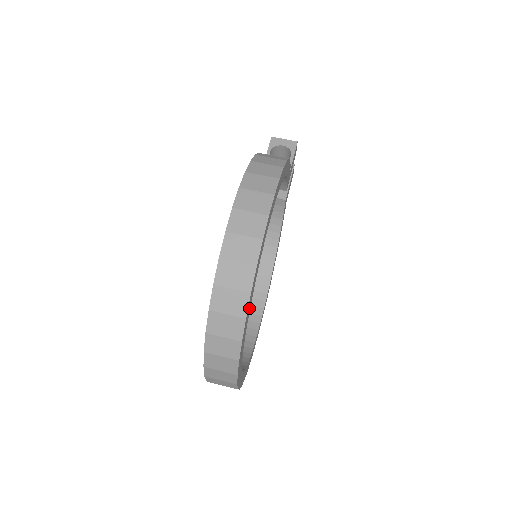
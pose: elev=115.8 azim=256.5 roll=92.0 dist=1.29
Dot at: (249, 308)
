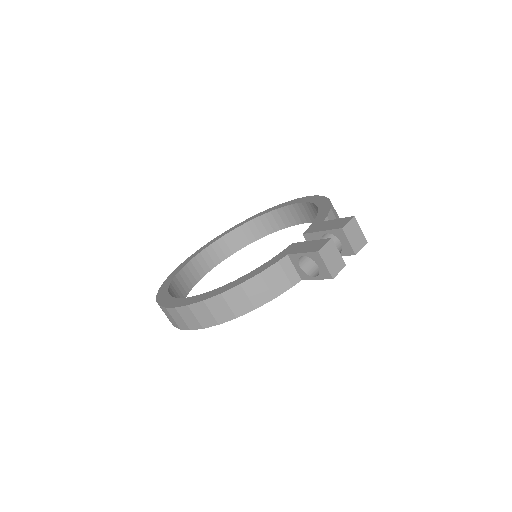
Dot at: occluded
